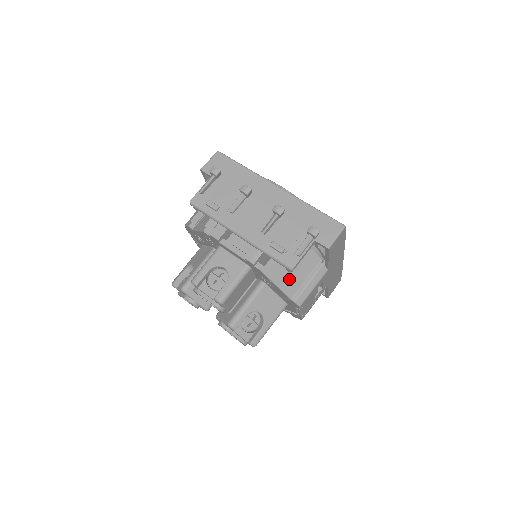
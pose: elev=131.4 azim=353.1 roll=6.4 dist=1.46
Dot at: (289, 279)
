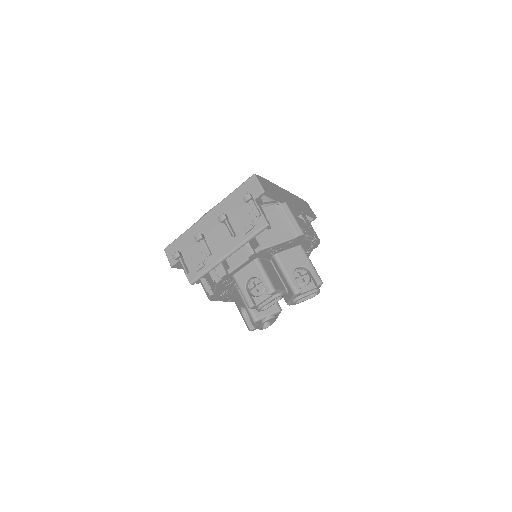
Dot at: (278, 233)
